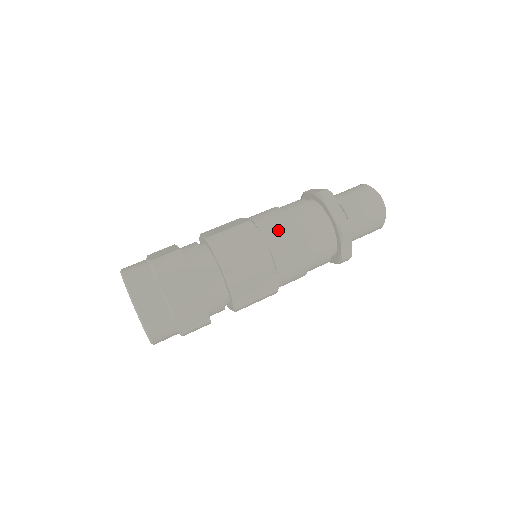
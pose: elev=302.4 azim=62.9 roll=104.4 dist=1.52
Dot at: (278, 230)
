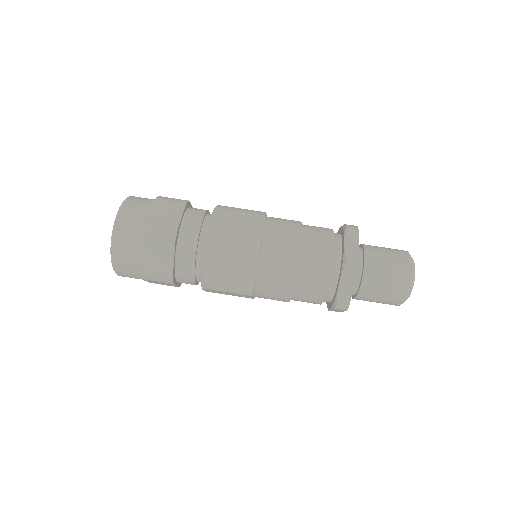
Dot at: (277, 270)
